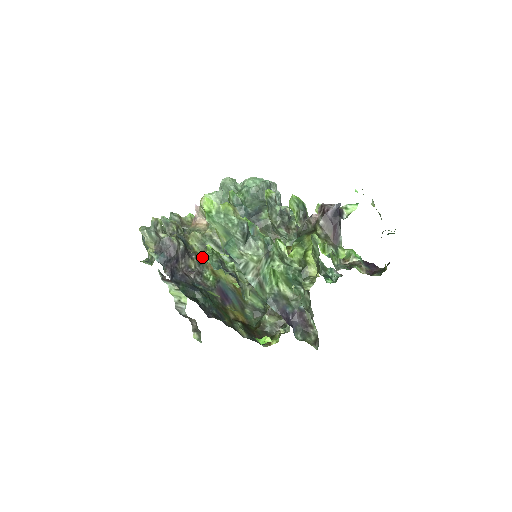
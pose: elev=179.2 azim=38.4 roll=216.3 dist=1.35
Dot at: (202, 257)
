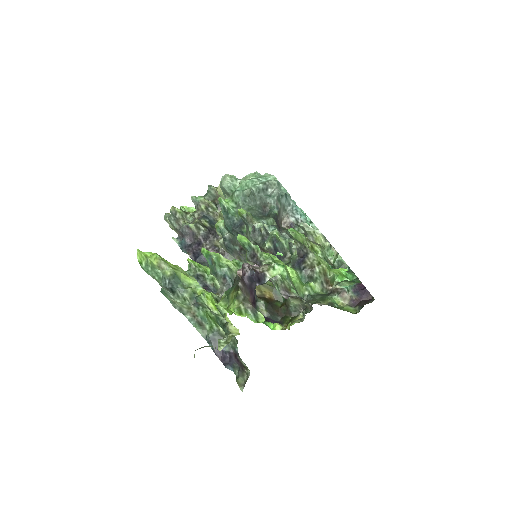
Dot at: occluded
